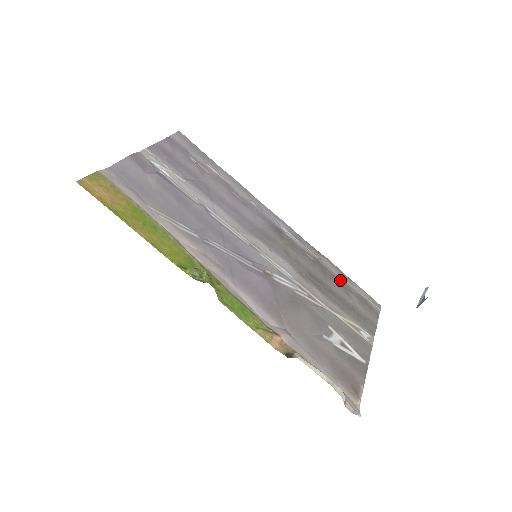
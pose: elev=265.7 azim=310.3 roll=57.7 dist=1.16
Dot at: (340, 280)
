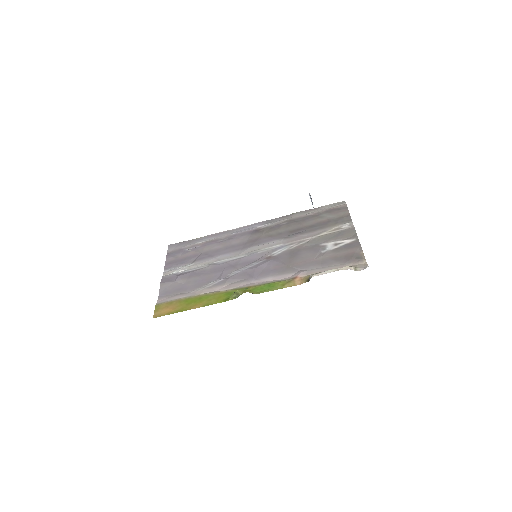
Dot at: (310, 215)
